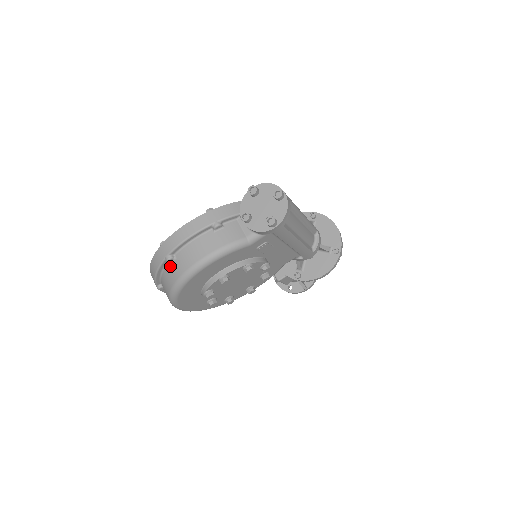
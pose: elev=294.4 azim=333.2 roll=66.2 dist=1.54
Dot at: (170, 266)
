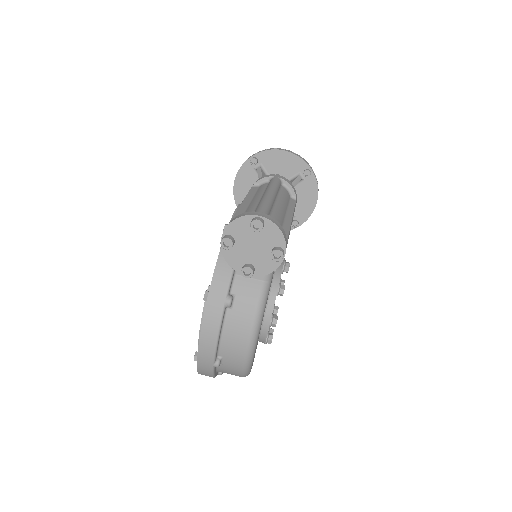
Dot at: (223, 365)
